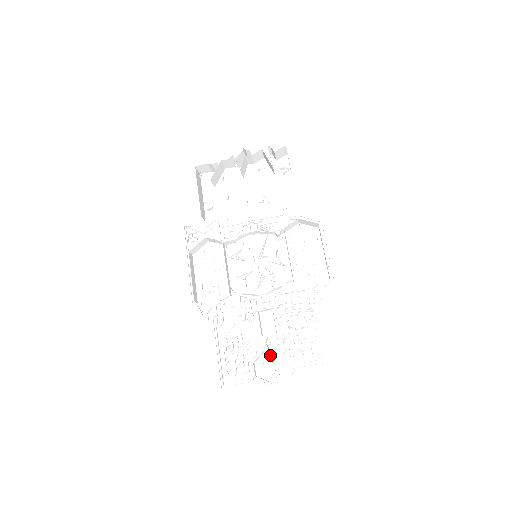
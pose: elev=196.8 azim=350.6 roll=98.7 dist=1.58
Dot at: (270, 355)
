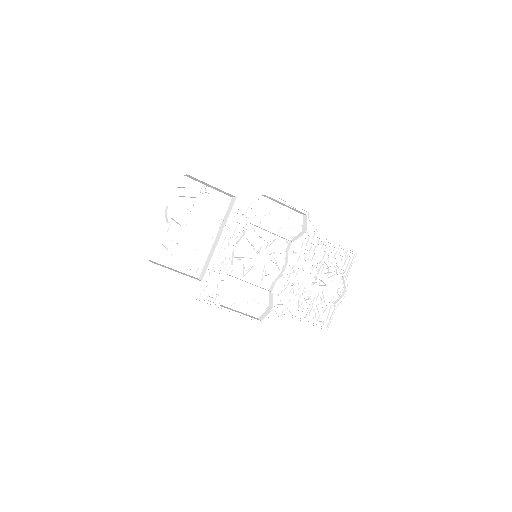
Dot at: (325, 287)
